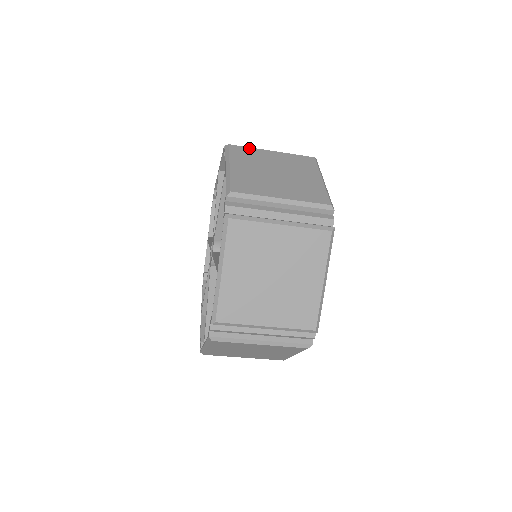
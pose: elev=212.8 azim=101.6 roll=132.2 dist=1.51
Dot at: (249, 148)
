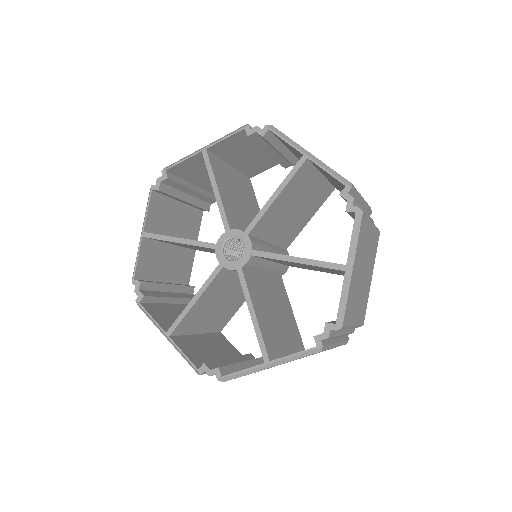
Dot at: (367, 220)
